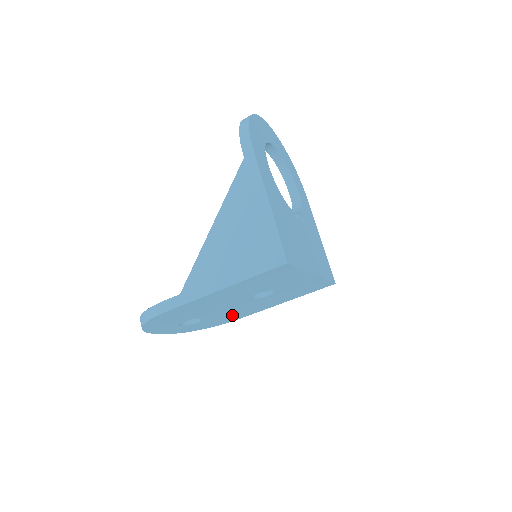
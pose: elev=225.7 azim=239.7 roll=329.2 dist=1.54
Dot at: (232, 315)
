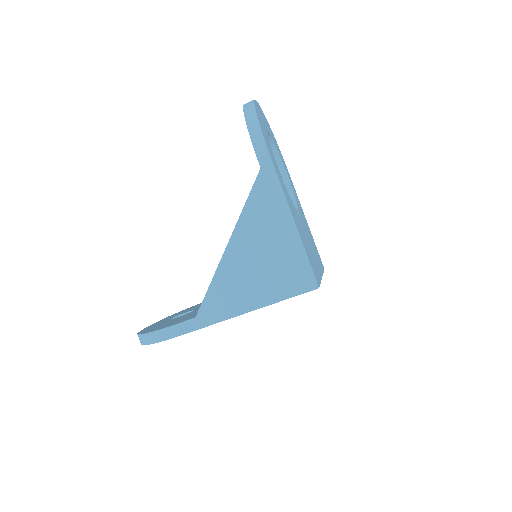
Dot at: occluded
